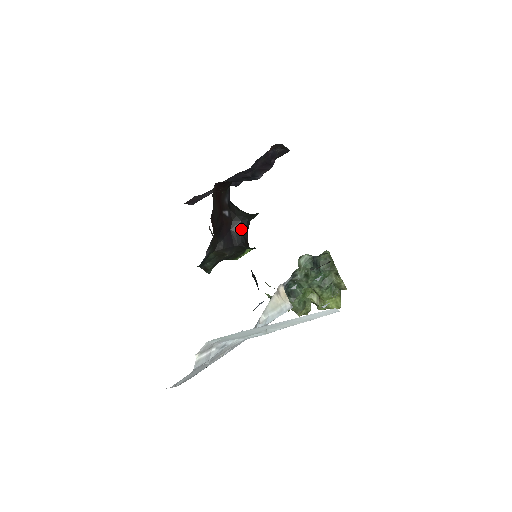
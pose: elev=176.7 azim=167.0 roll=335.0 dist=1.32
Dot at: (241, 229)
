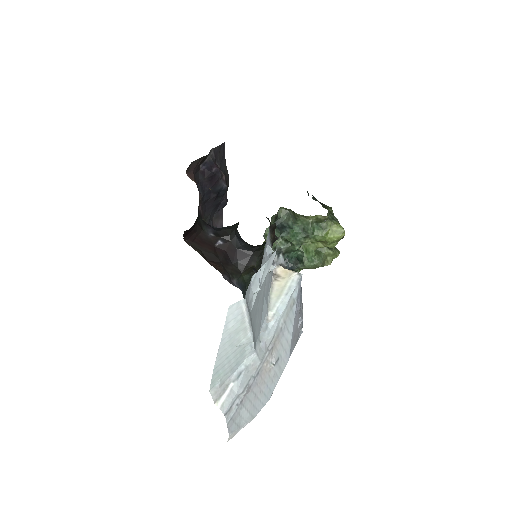
Dot at: (241, 241)
